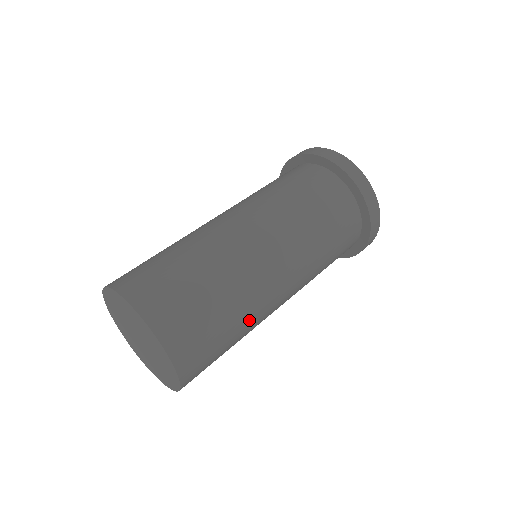
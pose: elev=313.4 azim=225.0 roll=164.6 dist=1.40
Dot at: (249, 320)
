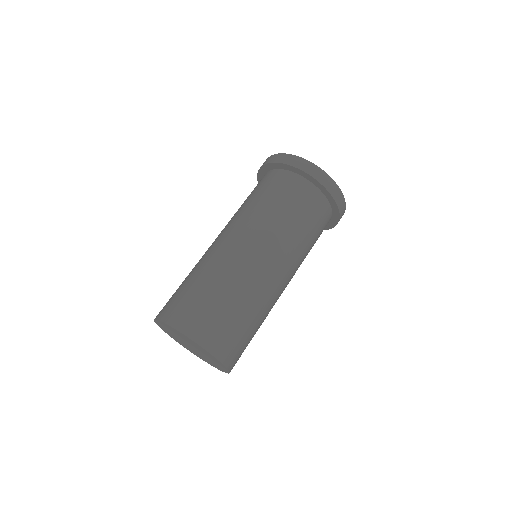
Dot at: (252, 298)
